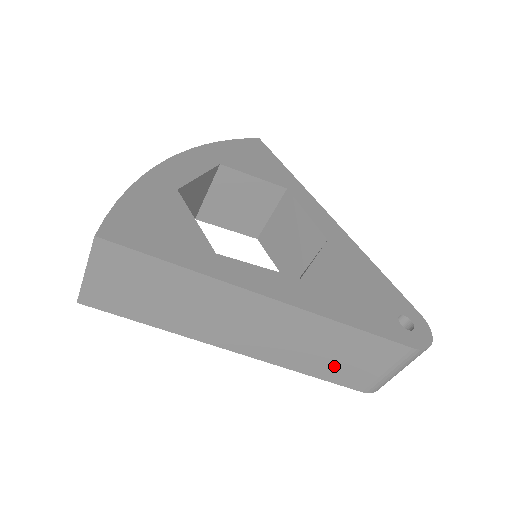
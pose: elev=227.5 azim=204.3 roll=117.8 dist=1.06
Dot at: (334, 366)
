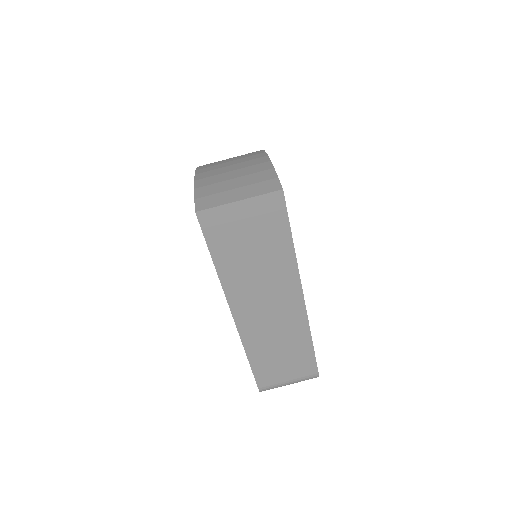
Dot at: (270, 362)
